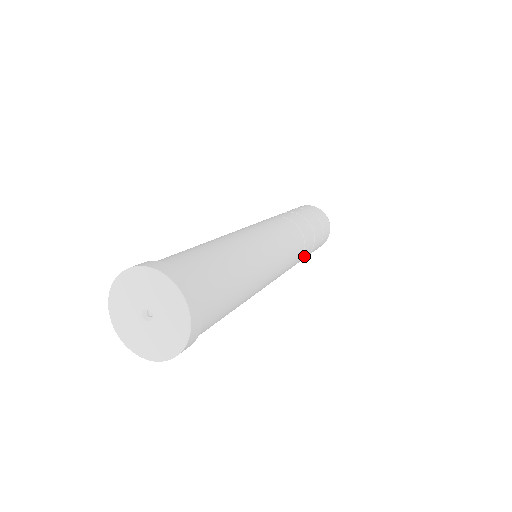
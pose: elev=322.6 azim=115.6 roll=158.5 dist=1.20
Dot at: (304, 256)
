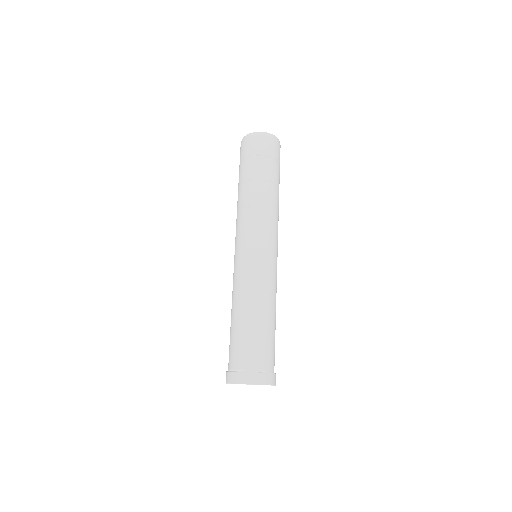
Dot at: occluded
